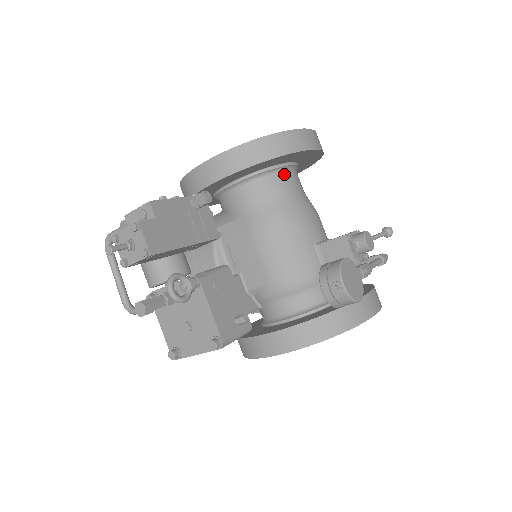
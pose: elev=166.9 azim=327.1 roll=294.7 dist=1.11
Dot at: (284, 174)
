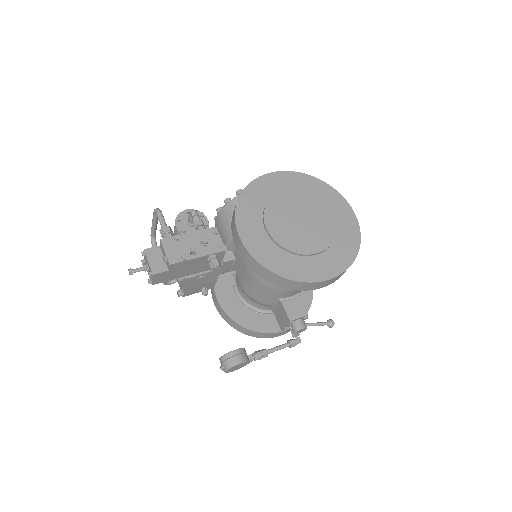
Dot at: occluded
